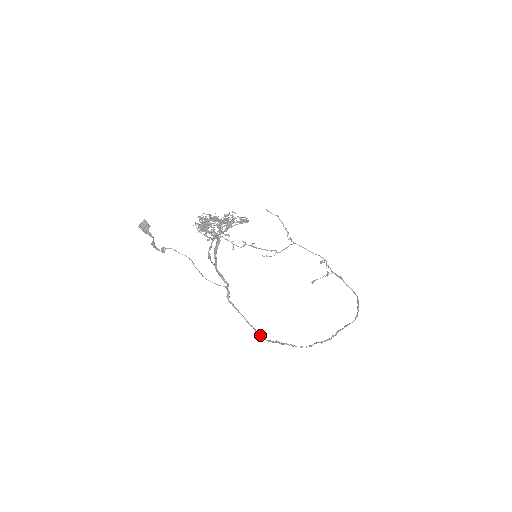
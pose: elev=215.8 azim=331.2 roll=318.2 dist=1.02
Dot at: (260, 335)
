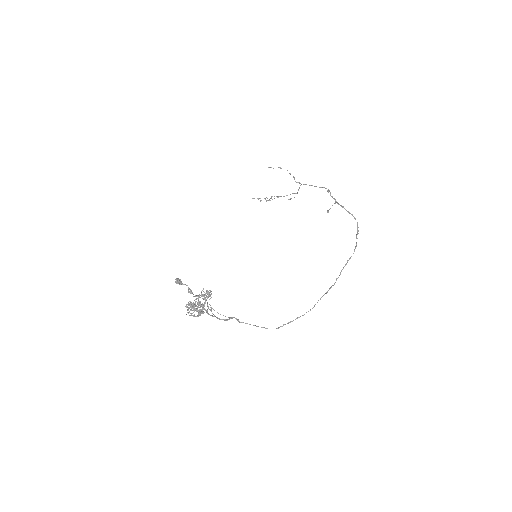
Dot at: occluded
